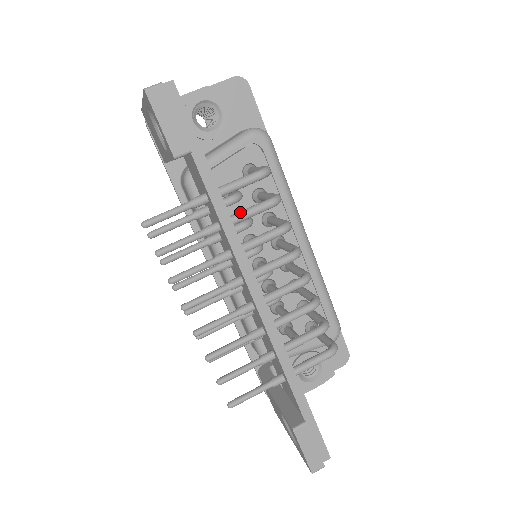
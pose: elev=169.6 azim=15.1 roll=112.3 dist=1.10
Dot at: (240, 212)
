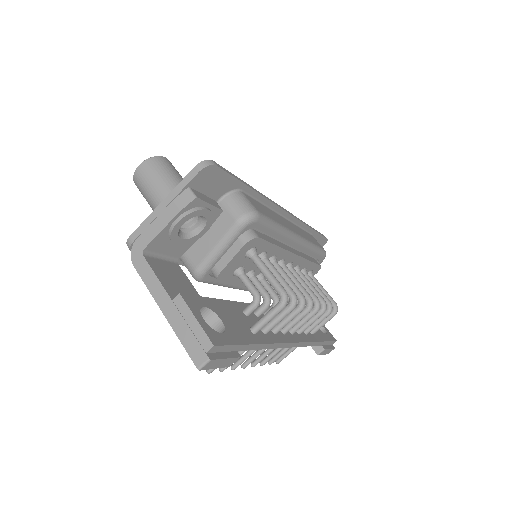
Dot at: (271, 326)
